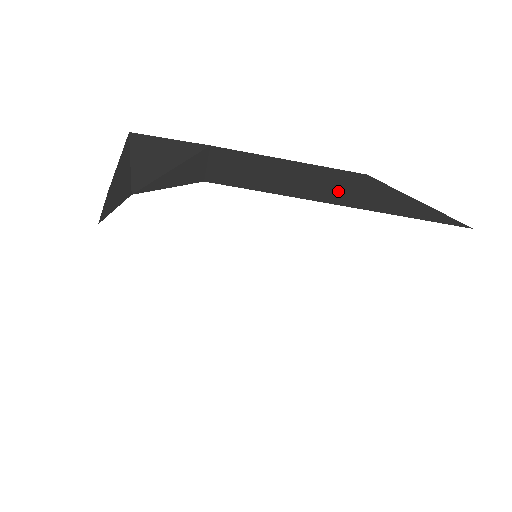
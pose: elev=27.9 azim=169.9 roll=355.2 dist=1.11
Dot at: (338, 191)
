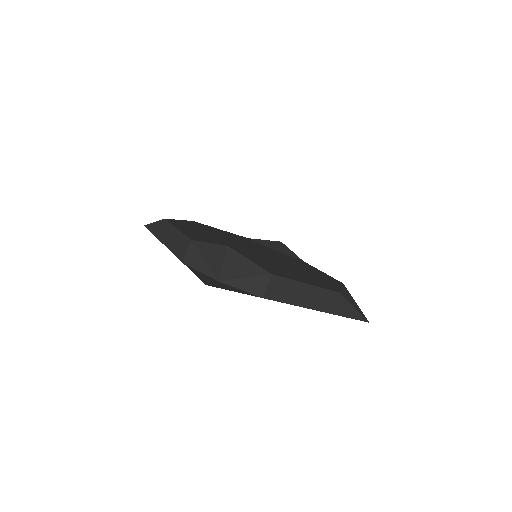
Dot at: (322, 303)
